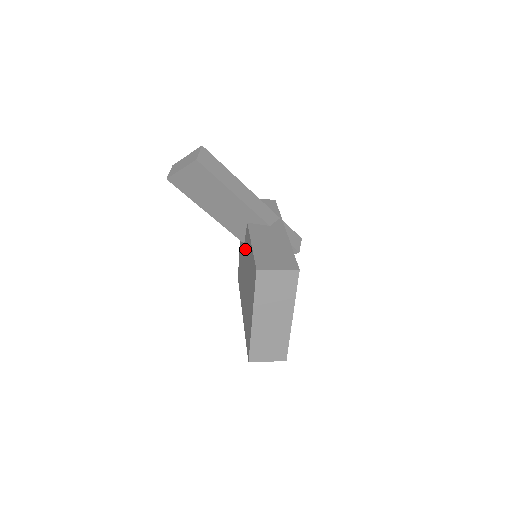
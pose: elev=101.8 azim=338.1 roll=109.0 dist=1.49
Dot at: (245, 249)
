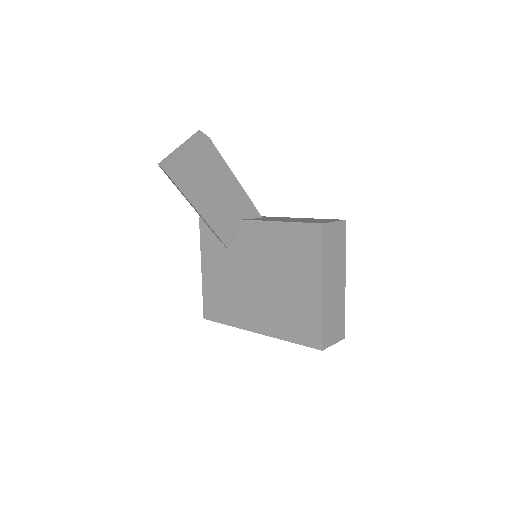
Dot at: (243, 252)
